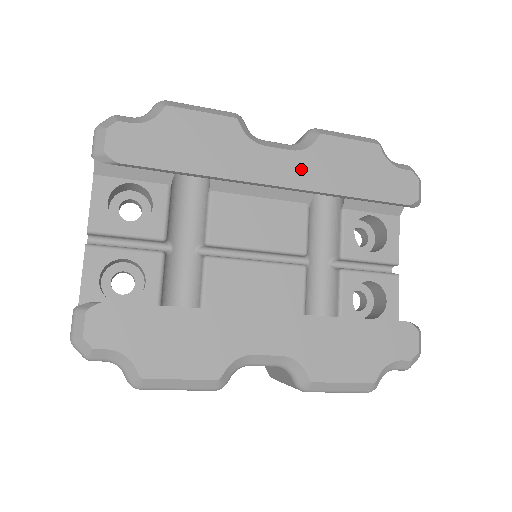
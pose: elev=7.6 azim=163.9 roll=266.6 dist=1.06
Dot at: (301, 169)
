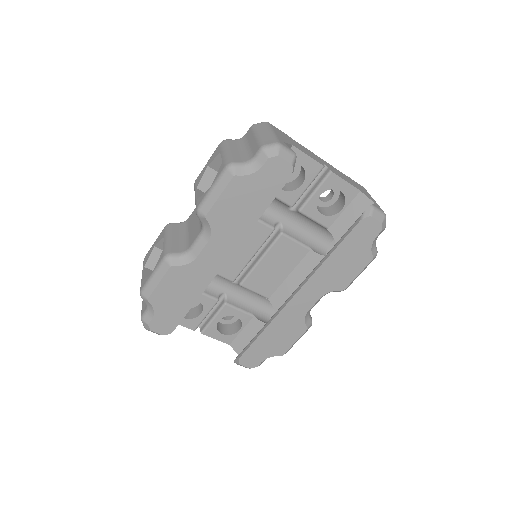
Dot at: (223, 242)
